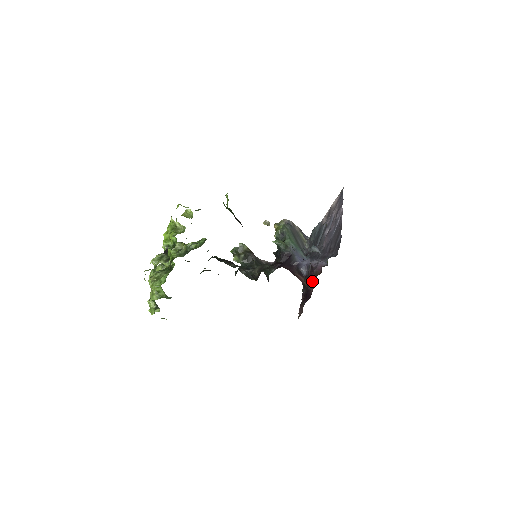
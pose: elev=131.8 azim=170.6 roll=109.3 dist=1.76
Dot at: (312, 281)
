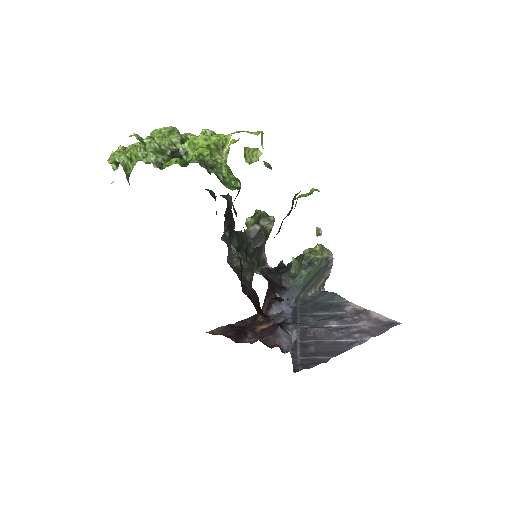
Dot at: (260, 334)
